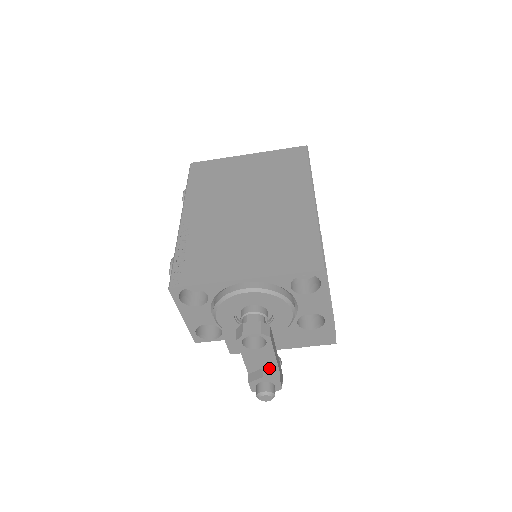
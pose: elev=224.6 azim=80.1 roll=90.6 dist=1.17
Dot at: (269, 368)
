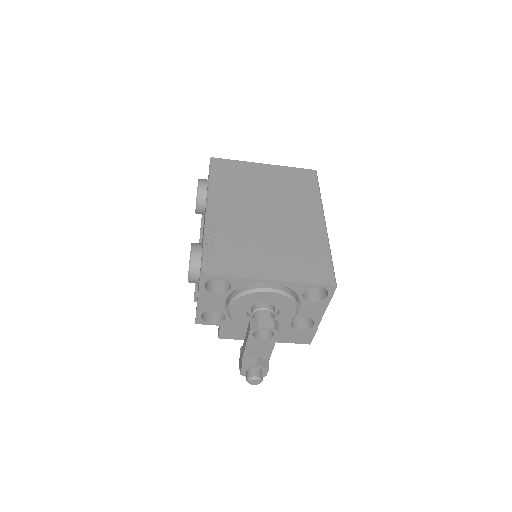
Dot at: (262, 357)
